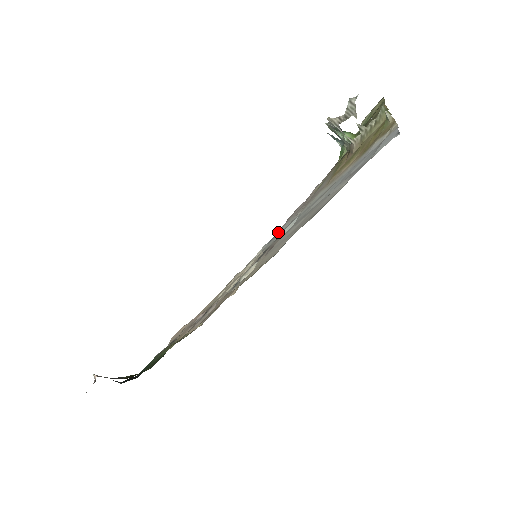
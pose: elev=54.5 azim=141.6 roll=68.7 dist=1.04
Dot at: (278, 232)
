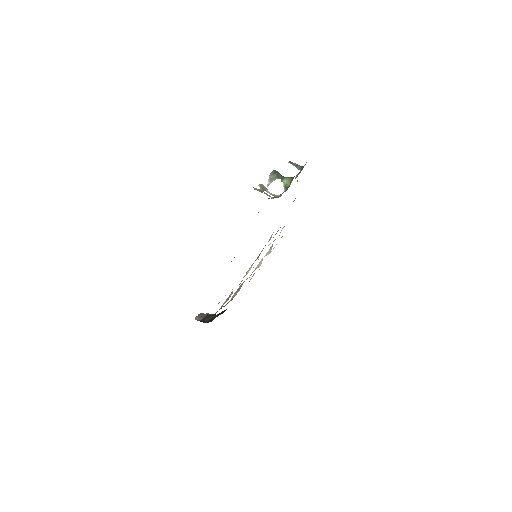
Dot at: occluded
